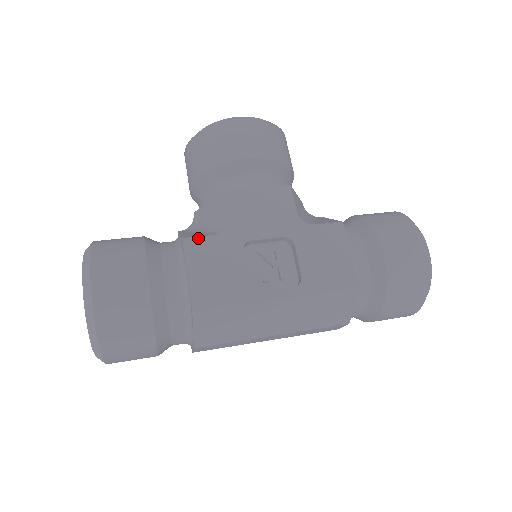
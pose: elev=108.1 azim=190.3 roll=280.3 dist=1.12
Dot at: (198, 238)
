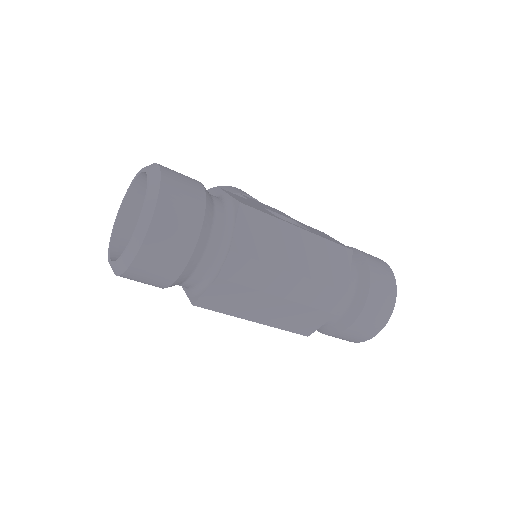
Dot at: (230, 192)
